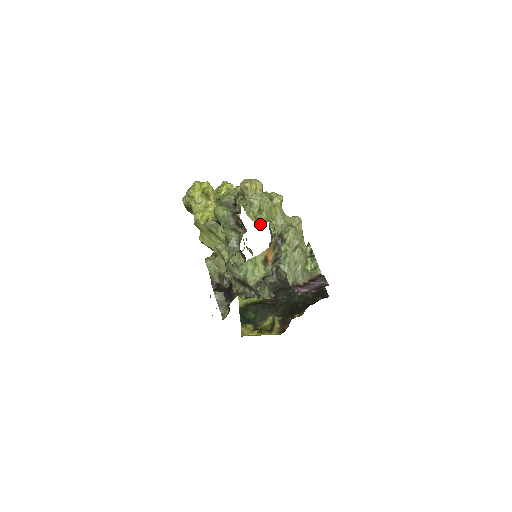
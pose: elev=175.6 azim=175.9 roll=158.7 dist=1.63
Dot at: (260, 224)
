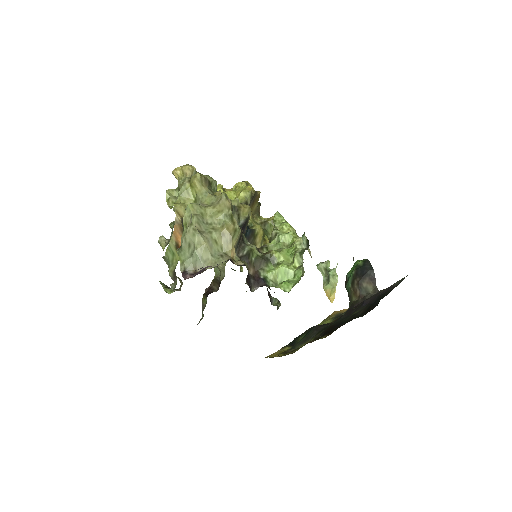
Dot at: (171, 208)
